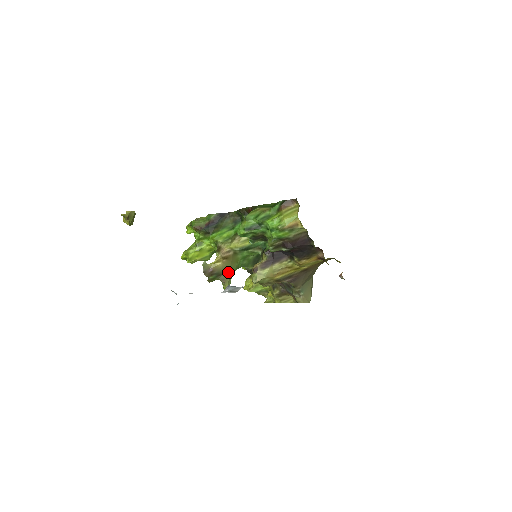
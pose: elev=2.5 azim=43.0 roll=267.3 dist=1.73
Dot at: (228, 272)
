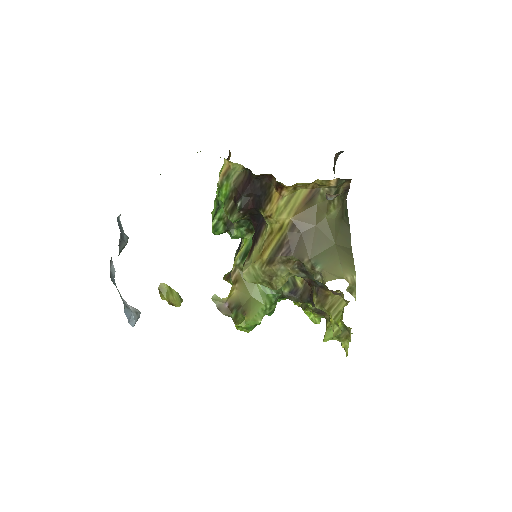
Dot at: (249, 300)
